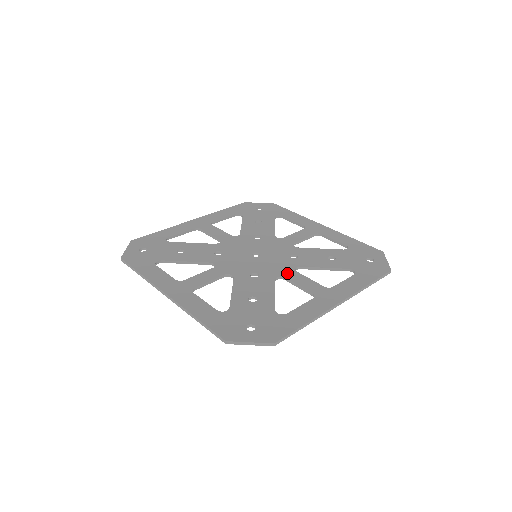
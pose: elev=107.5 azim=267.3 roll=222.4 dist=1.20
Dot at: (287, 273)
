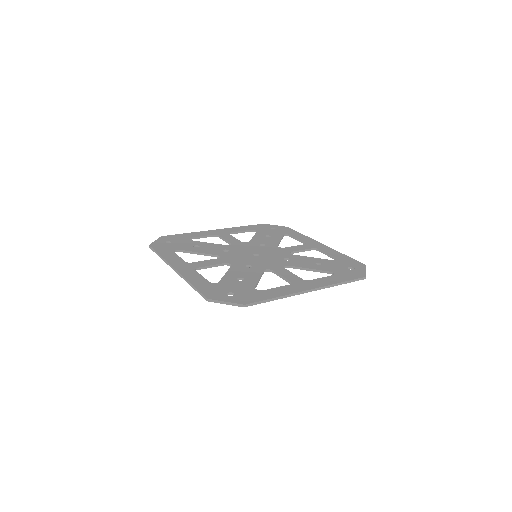
Dot at: (276, 268)
